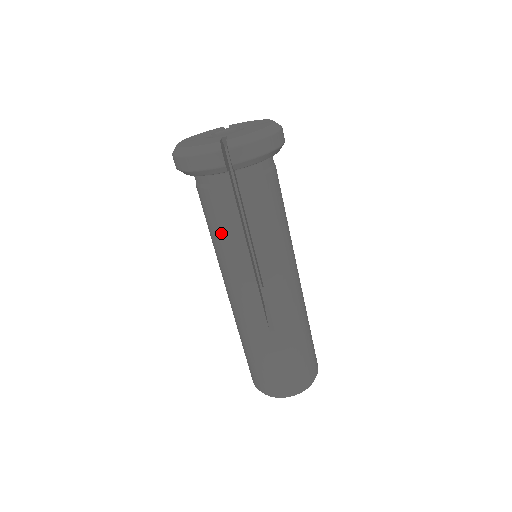
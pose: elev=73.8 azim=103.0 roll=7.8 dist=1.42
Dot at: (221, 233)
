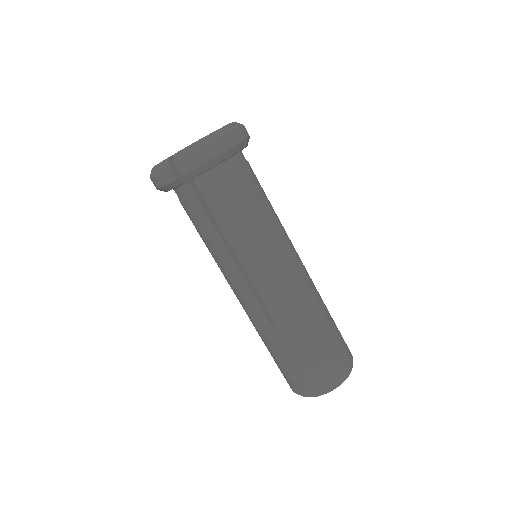
Dot at: (205, 240)
